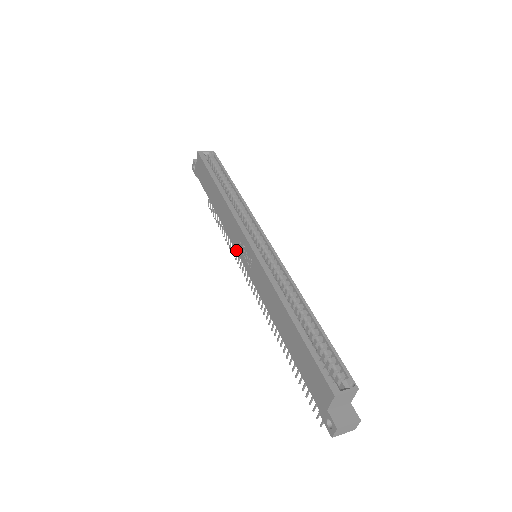
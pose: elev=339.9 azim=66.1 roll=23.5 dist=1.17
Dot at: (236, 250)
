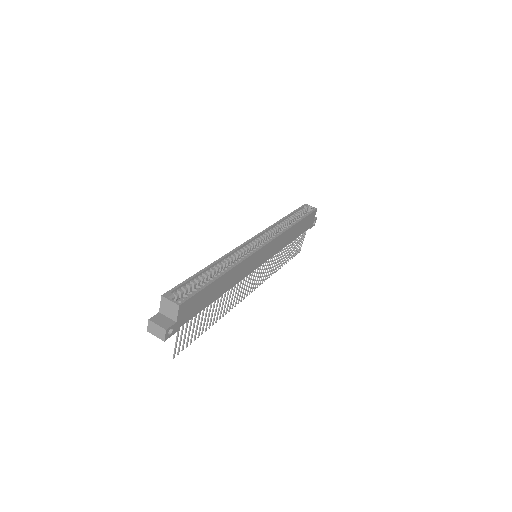
Dot at: occluded
